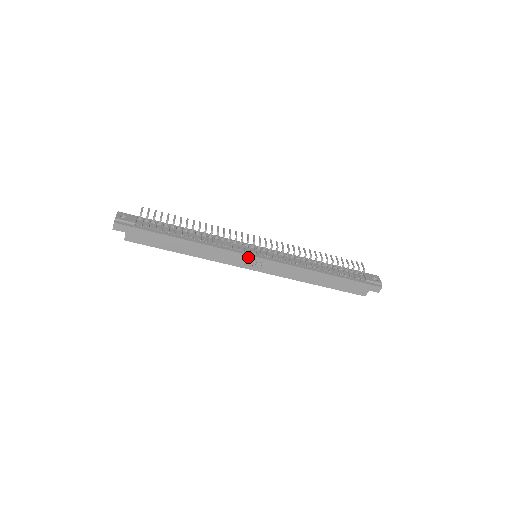
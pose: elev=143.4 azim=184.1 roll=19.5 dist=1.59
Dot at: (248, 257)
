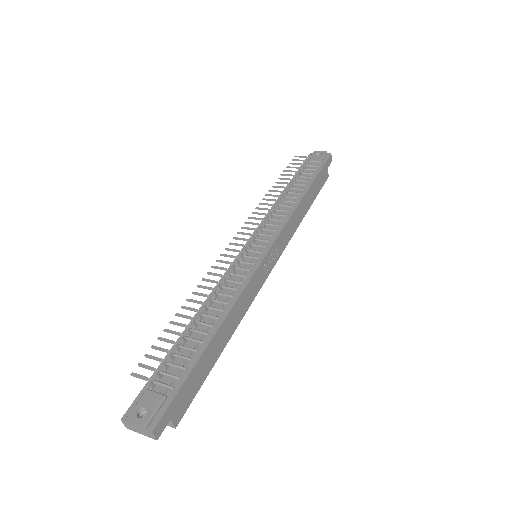
Dot at: (263, 264)
